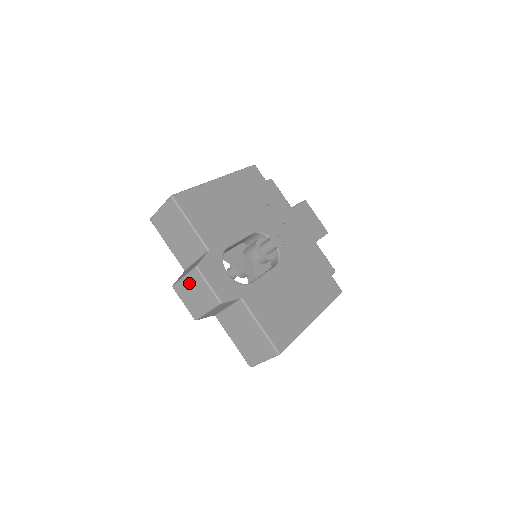
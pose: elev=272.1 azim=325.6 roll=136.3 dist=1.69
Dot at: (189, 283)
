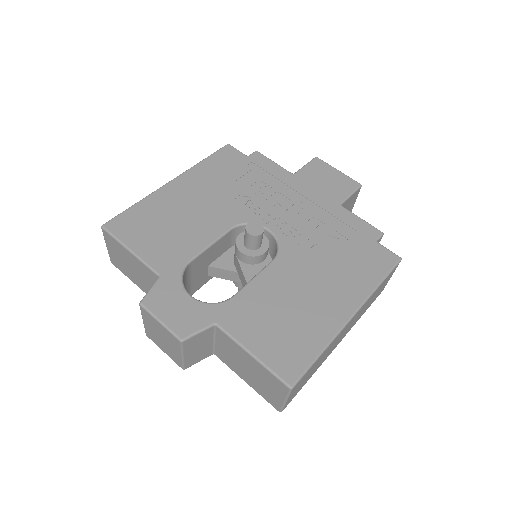
Dot at: (149, 326)
